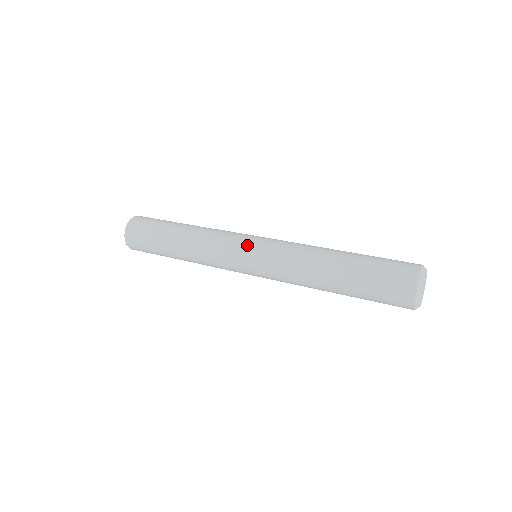
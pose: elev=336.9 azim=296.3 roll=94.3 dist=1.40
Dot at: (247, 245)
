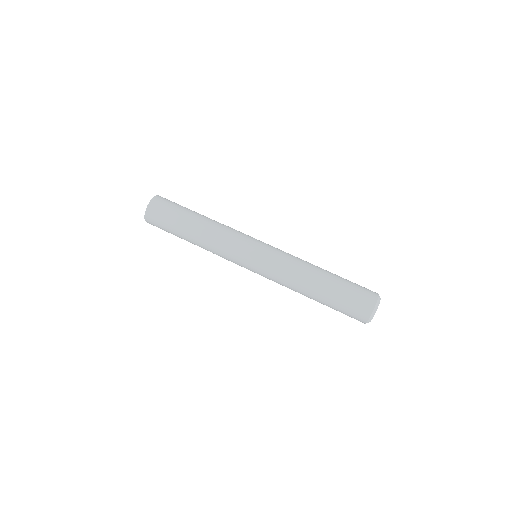
Dot at: (247, 263)
